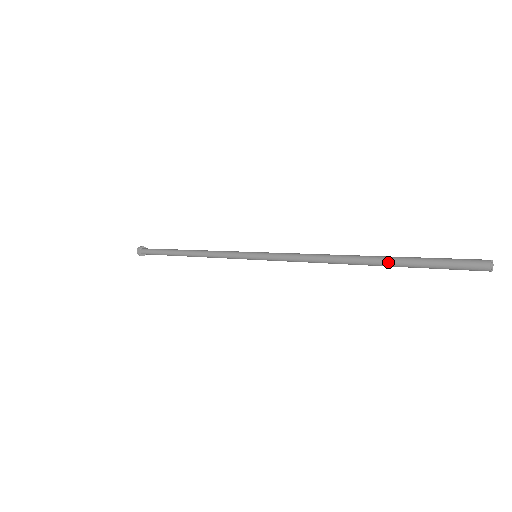
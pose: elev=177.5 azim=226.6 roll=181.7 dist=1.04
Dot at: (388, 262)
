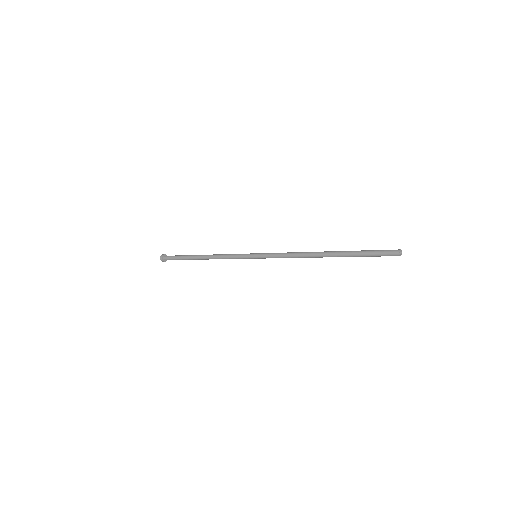
Dot at: (344, 252)
